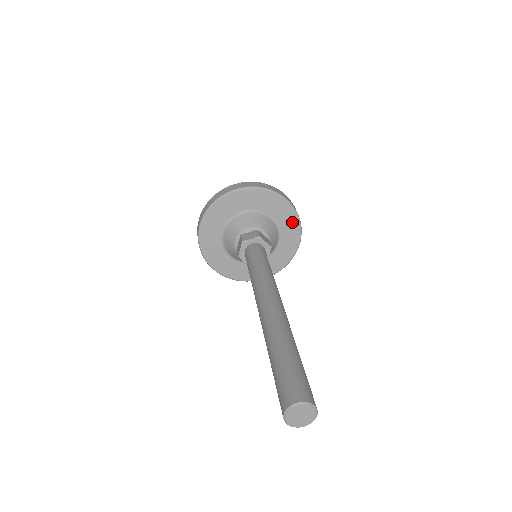
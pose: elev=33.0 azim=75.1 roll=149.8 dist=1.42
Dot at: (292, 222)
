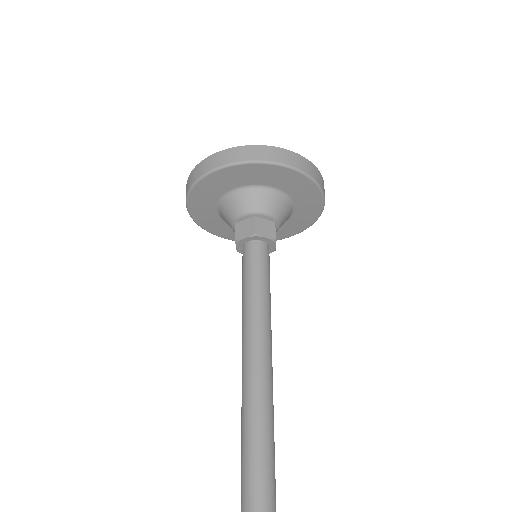
Dot at: (306, 187)
